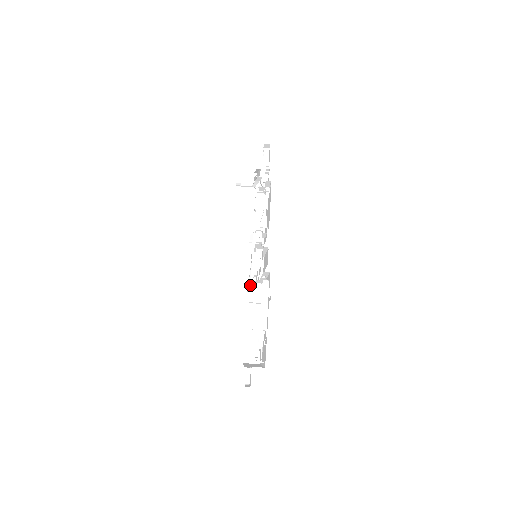
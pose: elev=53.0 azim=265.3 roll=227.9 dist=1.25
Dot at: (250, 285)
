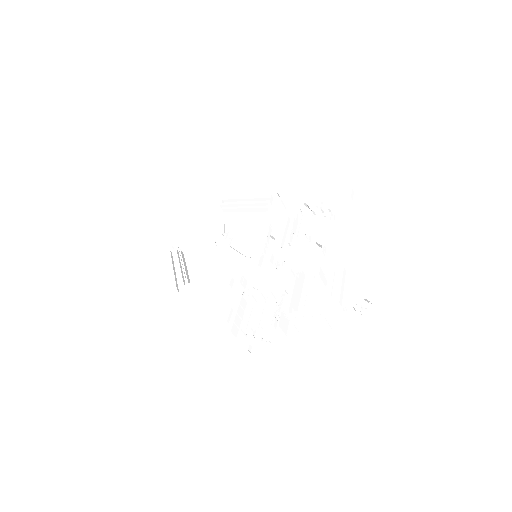
Dot at: (243, 275)
